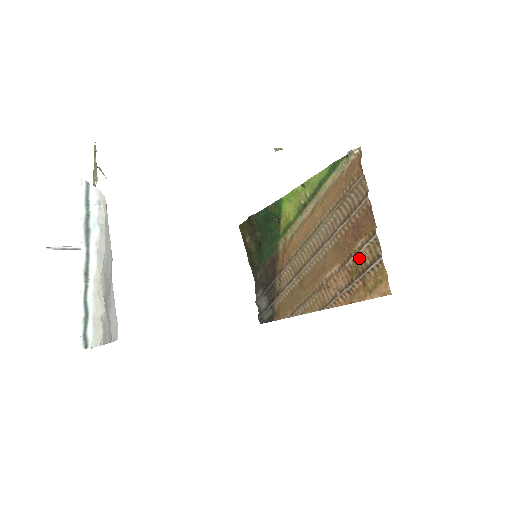
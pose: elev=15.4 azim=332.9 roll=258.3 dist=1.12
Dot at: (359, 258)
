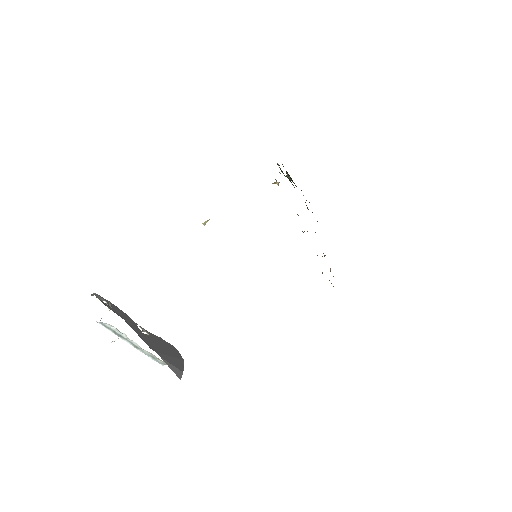
Dot at: occluded
